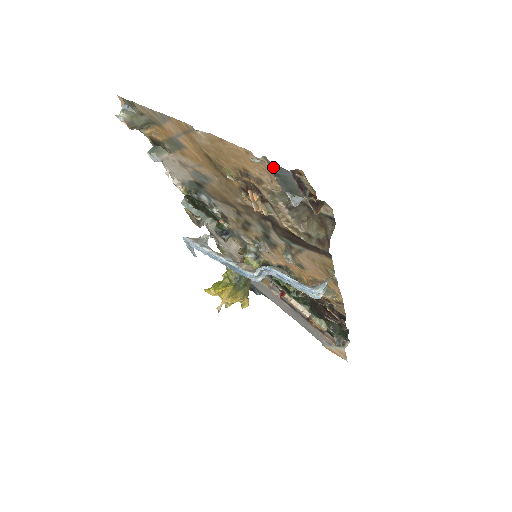
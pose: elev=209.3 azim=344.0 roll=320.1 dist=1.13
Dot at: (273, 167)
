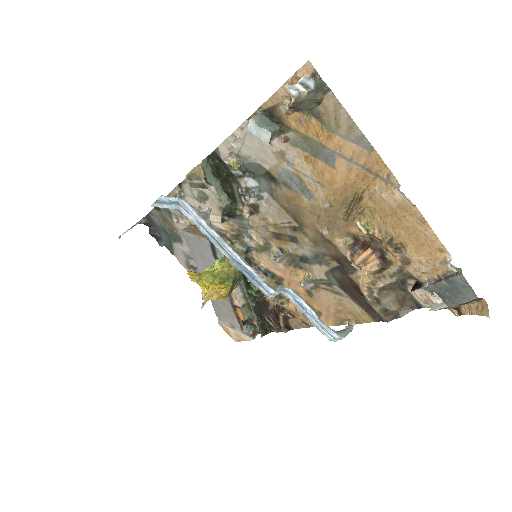
Dot at: (460, 281)
